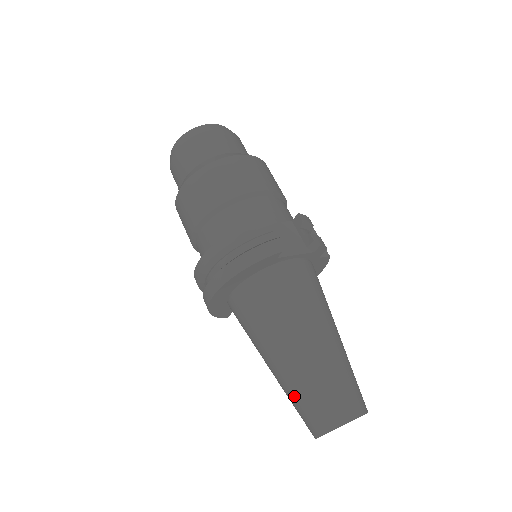
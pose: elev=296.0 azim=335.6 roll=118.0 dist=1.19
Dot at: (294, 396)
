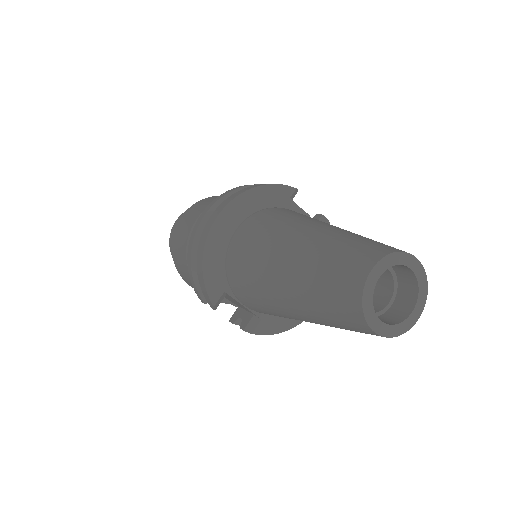
Dot at: (323, 258)
